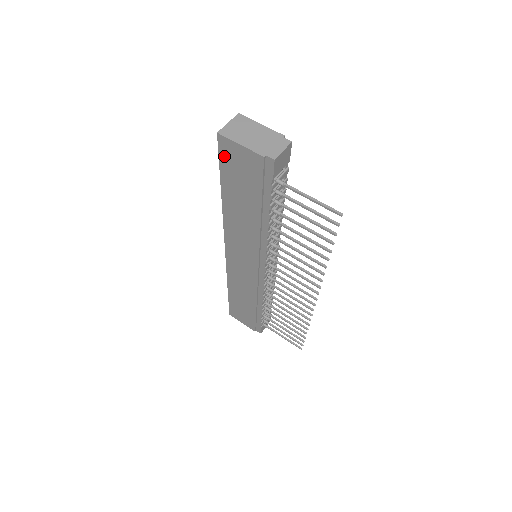
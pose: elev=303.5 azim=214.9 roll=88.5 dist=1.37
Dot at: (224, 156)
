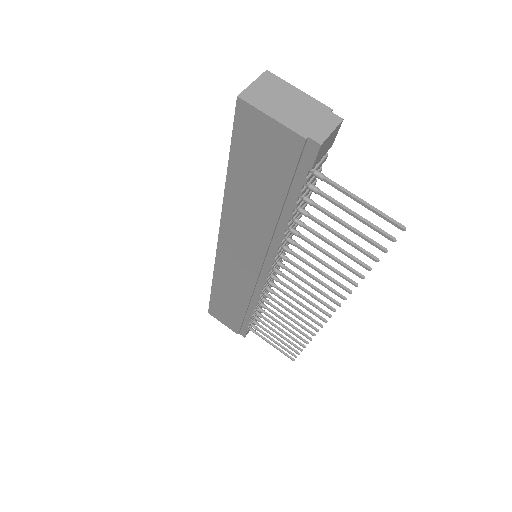
Dot at: (241, 130)
